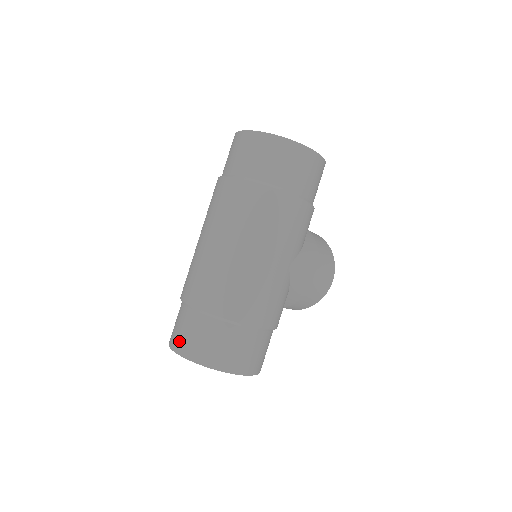
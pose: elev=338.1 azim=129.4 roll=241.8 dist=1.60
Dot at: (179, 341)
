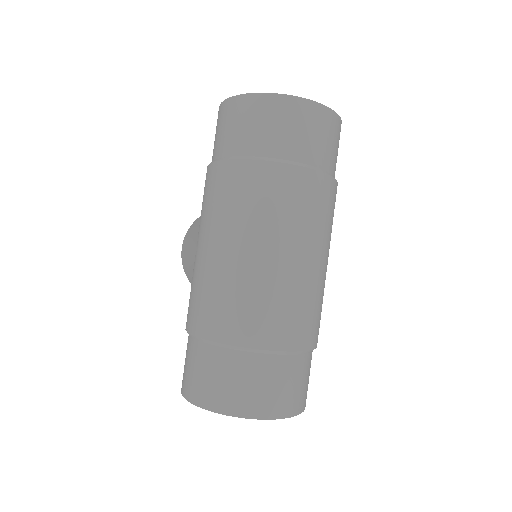
Dot at: (251, 402)
